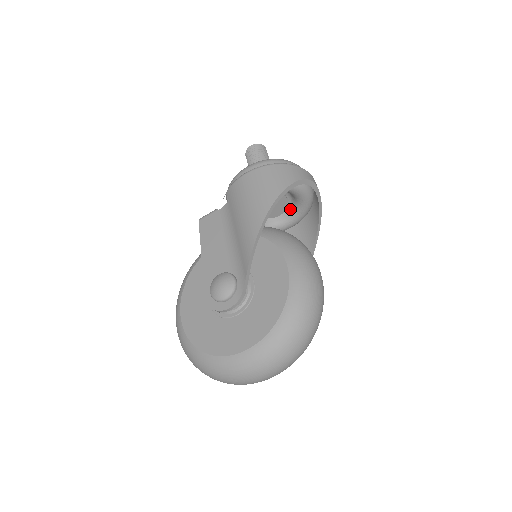
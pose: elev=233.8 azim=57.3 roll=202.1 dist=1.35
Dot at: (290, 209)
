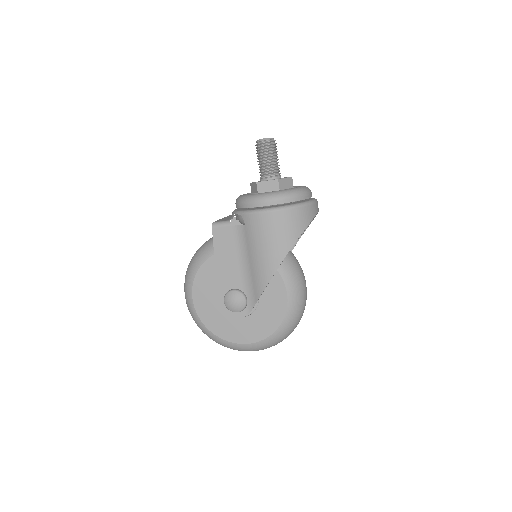
Dot at: occluded
